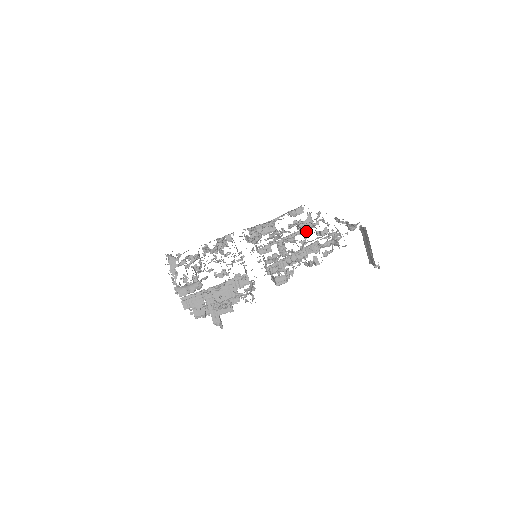
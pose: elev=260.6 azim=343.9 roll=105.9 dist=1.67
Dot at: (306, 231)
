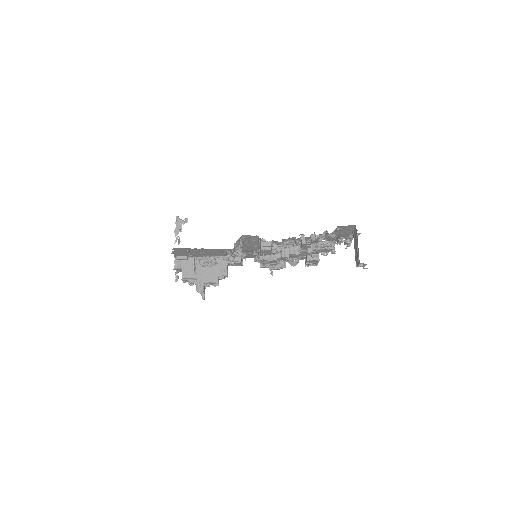
Dot at: occluded
